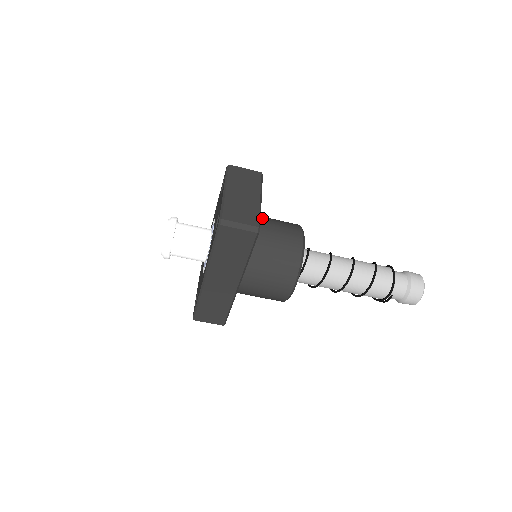
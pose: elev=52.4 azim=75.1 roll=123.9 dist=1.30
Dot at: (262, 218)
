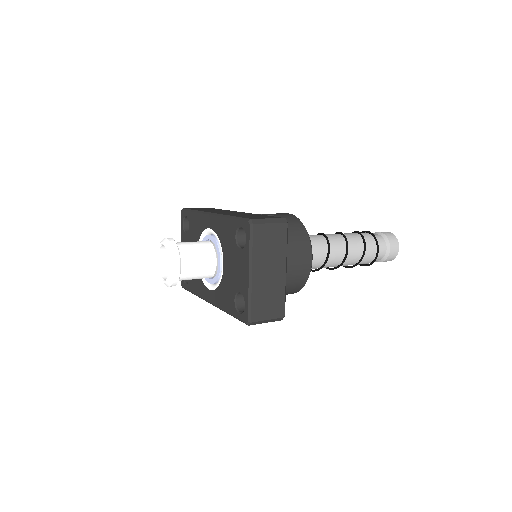
Dot at: occluded
